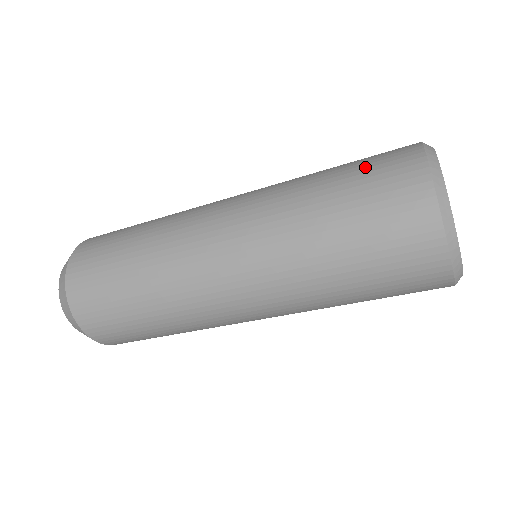
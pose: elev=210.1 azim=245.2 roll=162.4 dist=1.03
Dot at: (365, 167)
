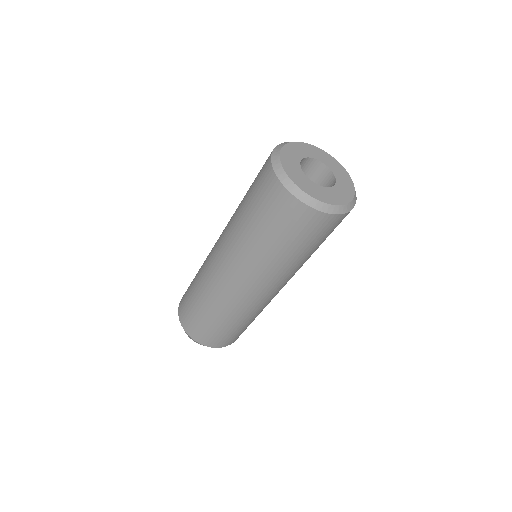
Dot at: occluded
